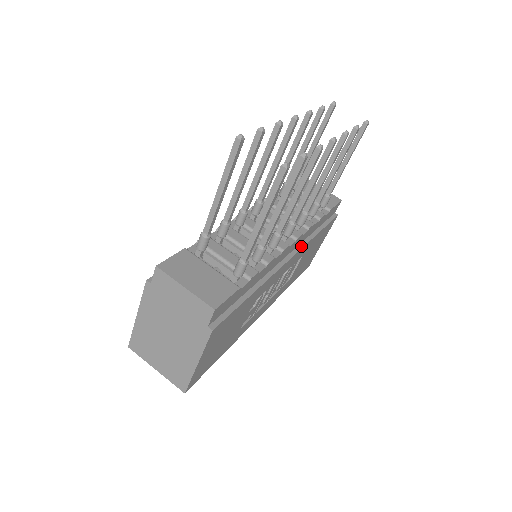
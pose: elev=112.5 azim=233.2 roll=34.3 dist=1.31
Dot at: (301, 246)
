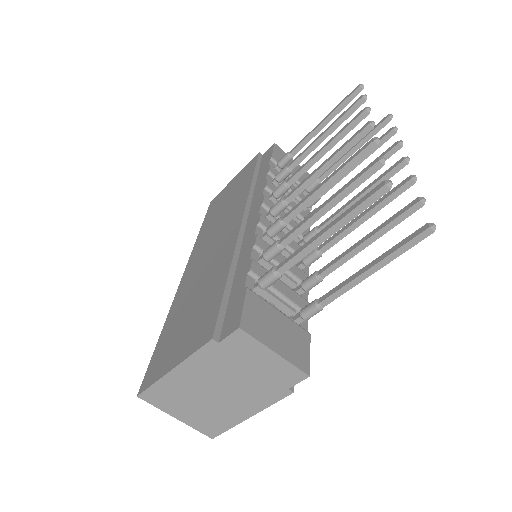
Dot at: occluded
